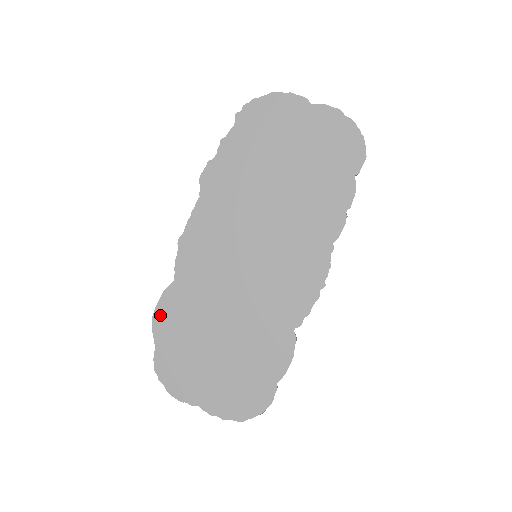
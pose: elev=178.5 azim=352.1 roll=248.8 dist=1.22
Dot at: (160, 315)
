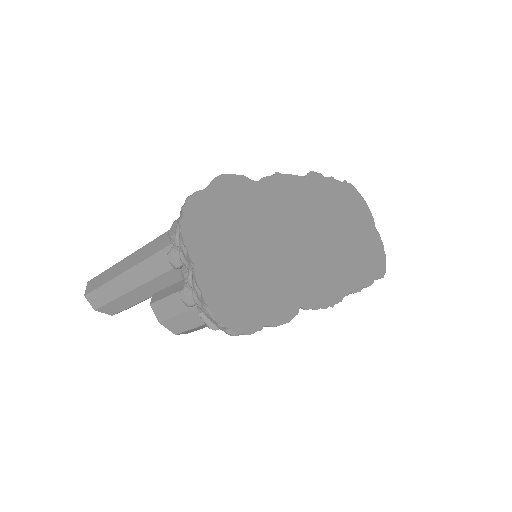
Dot at: (229, 181)
